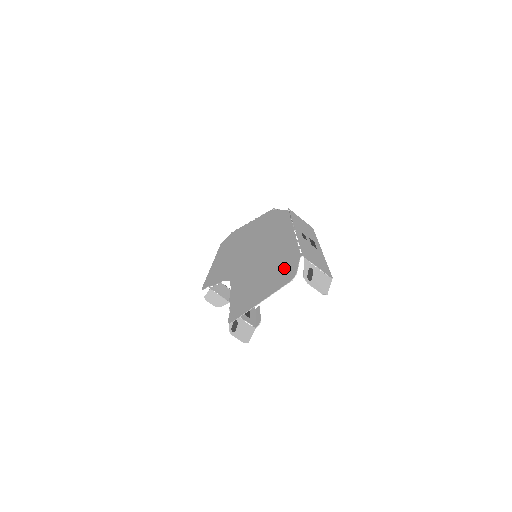
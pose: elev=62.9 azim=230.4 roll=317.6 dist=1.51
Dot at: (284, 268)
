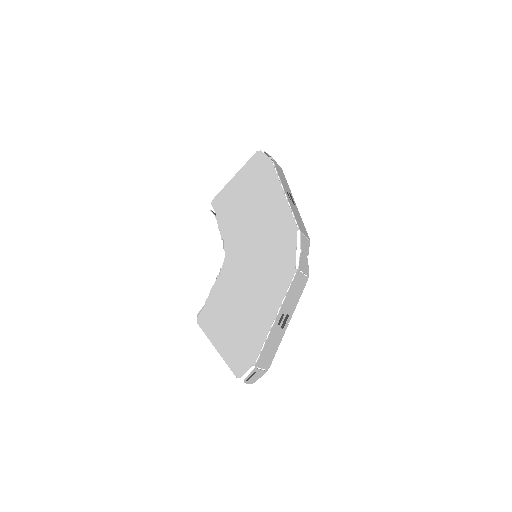
Dot at: (243, 351)
